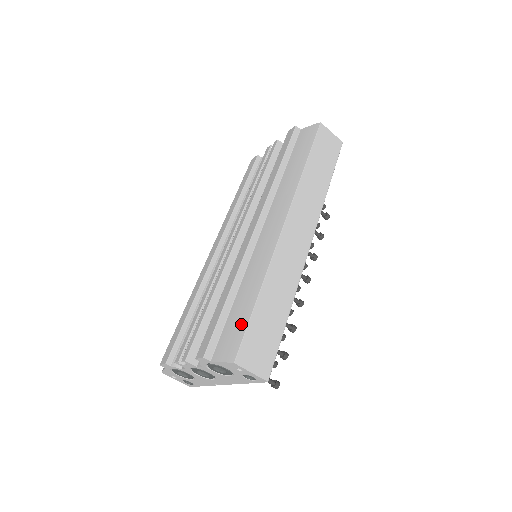
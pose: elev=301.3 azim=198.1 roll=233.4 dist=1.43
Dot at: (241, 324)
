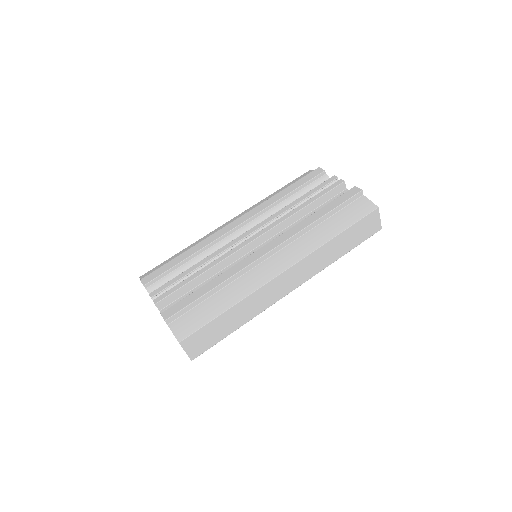
Dot at: (202, 320)
